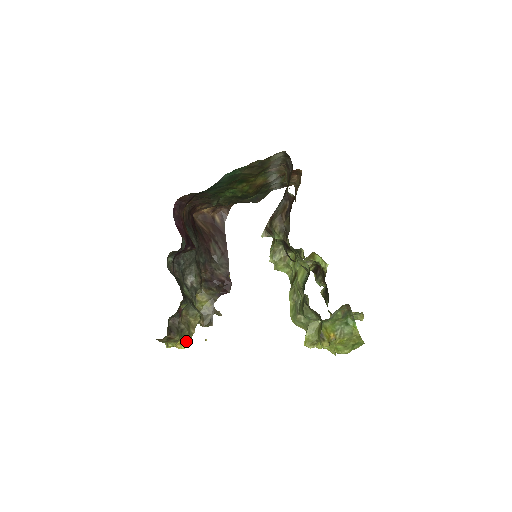
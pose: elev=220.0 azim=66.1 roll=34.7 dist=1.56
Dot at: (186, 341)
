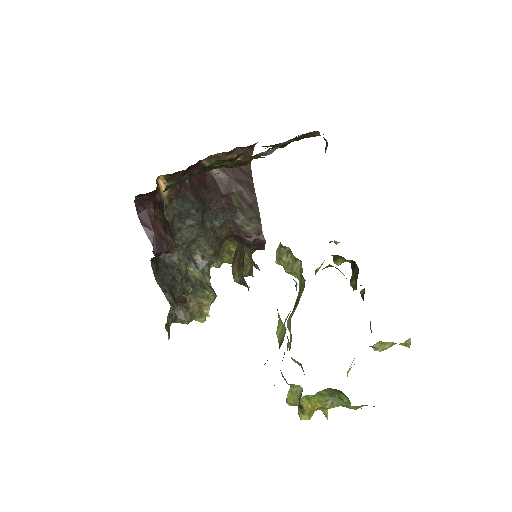
Dot at: occluded
